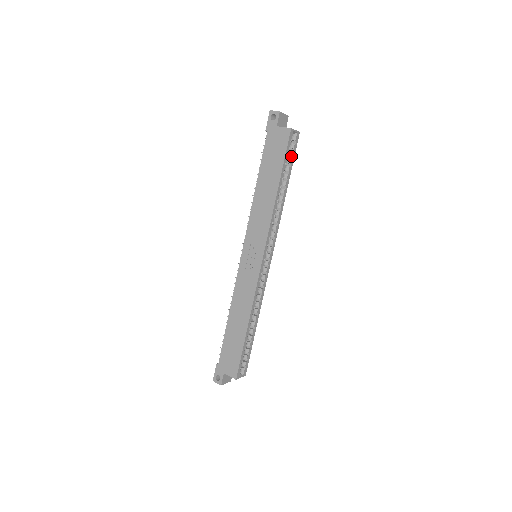
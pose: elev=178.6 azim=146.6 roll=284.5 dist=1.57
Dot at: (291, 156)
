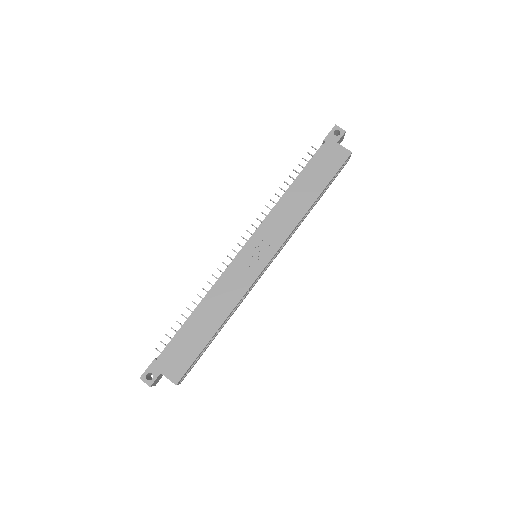
Dot at: occluded
